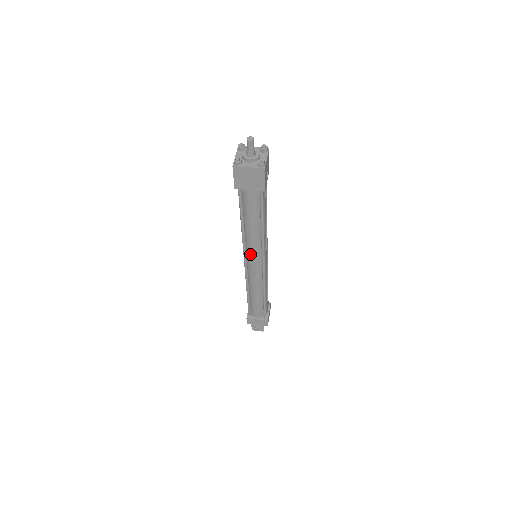
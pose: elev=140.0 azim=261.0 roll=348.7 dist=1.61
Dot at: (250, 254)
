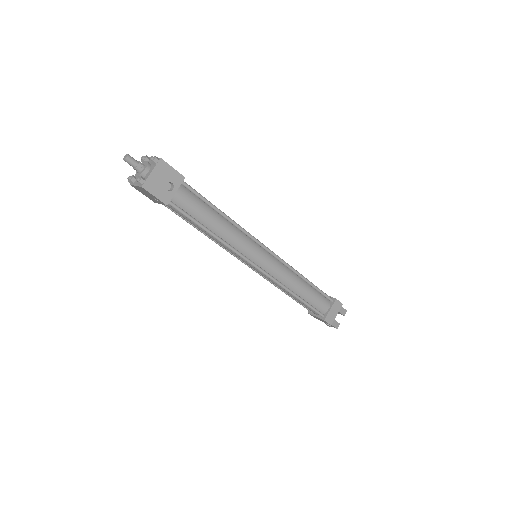
Dot at: occluded
